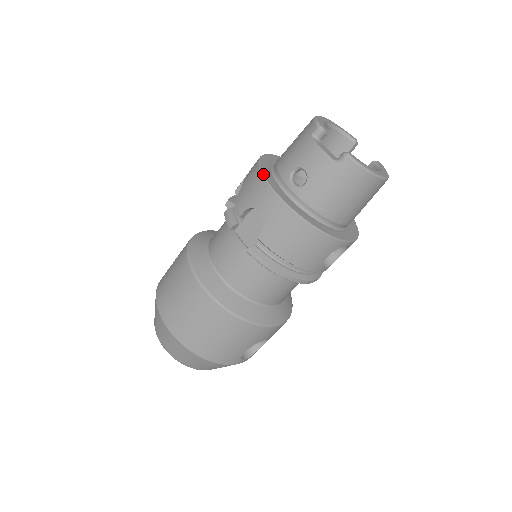
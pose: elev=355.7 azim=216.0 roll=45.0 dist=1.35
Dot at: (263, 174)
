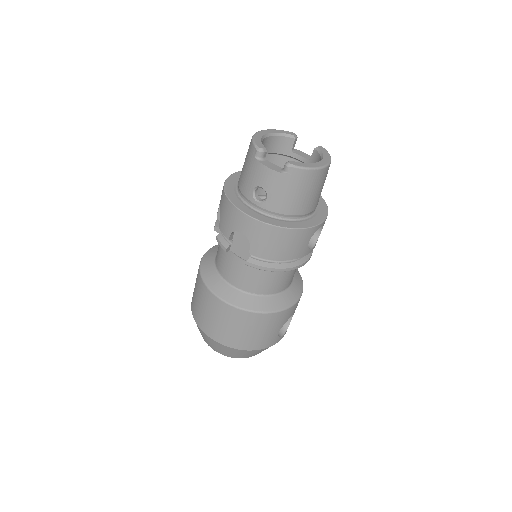
Dot at: (231, 202)
